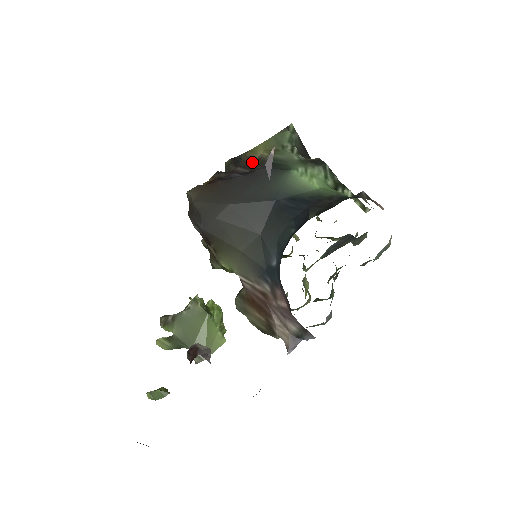
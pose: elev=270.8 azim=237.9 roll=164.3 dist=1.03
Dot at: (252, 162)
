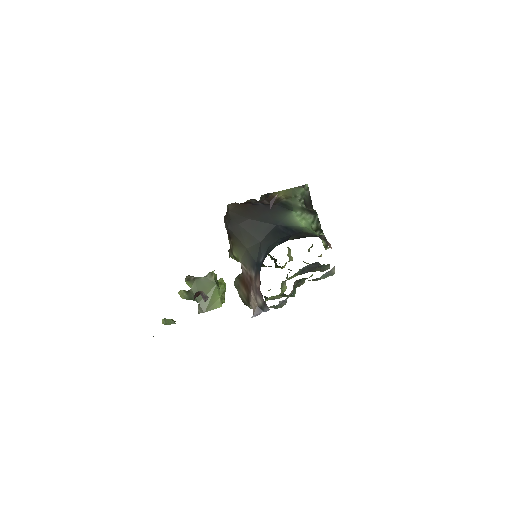
Dot at: occluded
